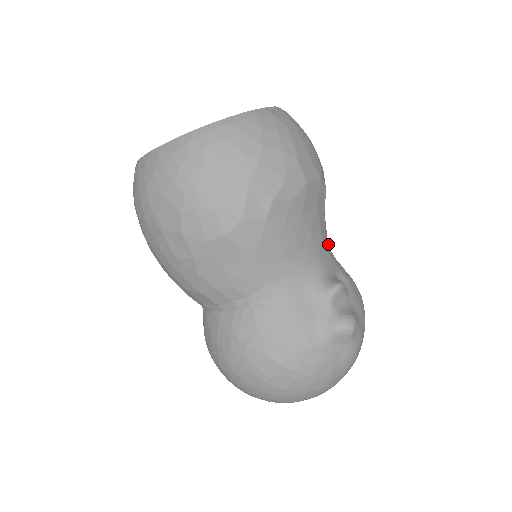
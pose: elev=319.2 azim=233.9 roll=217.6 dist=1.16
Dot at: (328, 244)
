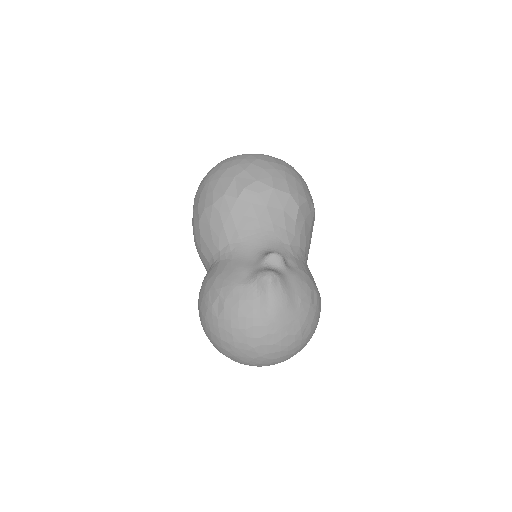
Dot at: (298, 248)
